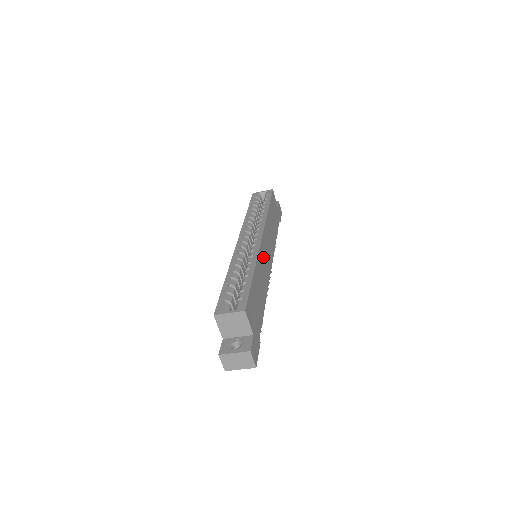
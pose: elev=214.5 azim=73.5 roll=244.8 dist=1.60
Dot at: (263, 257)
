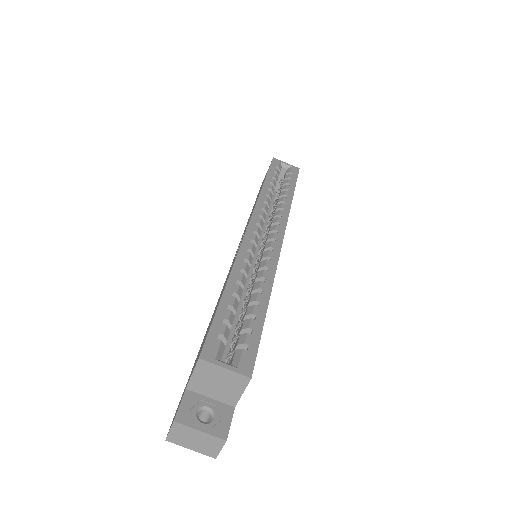
Dot at: occluded
